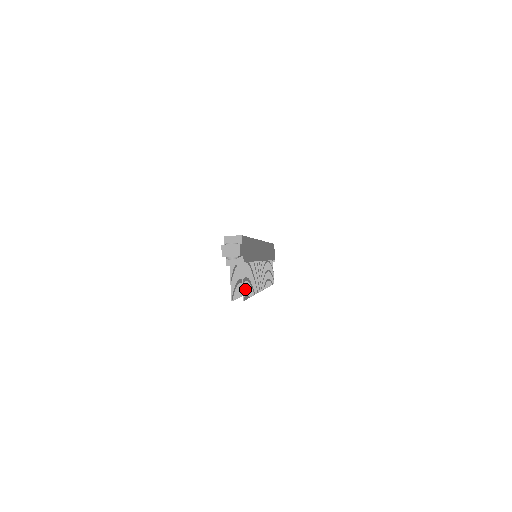
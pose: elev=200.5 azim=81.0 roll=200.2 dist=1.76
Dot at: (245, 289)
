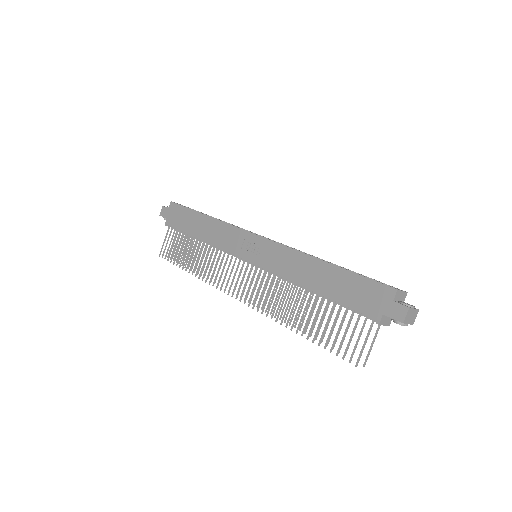
Dot at: (356, 347)
